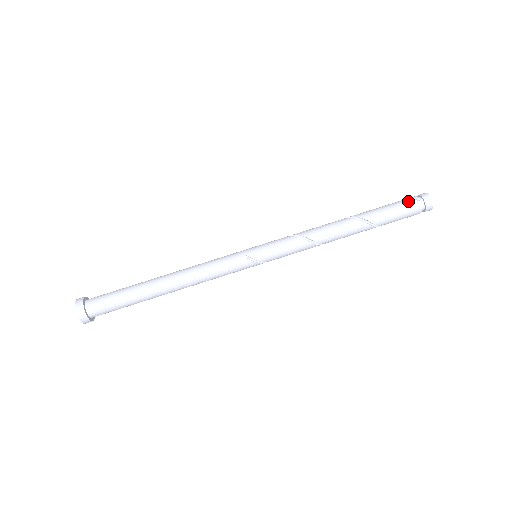
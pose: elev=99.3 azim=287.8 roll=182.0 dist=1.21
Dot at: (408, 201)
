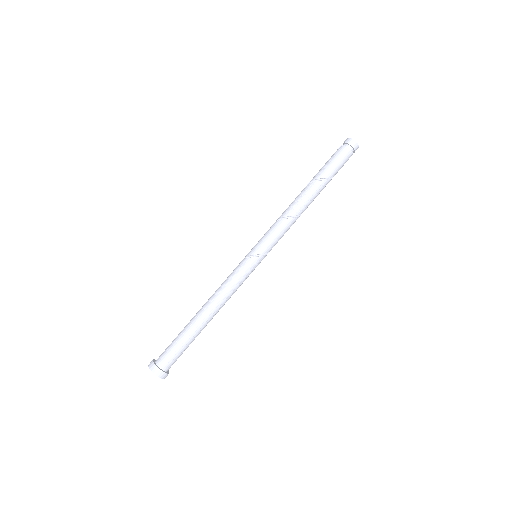
Dot at: (335, 152)
